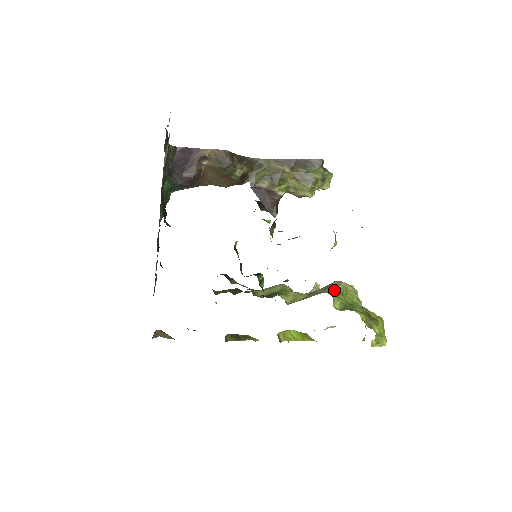
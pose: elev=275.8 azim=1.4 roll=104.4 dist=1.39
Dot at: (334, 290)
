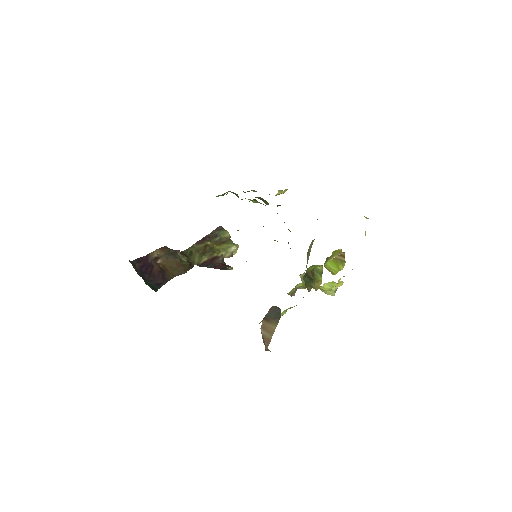
Dot at: occluded
